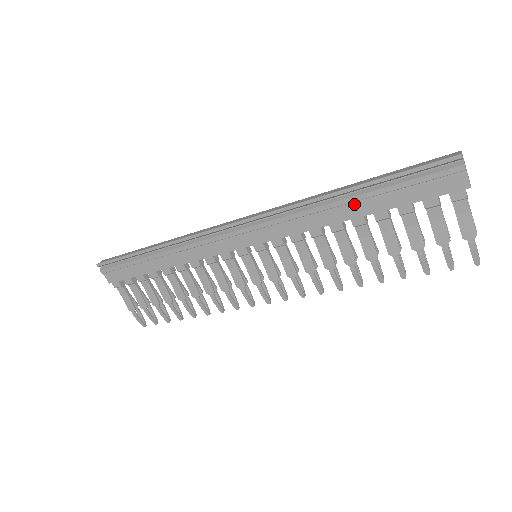
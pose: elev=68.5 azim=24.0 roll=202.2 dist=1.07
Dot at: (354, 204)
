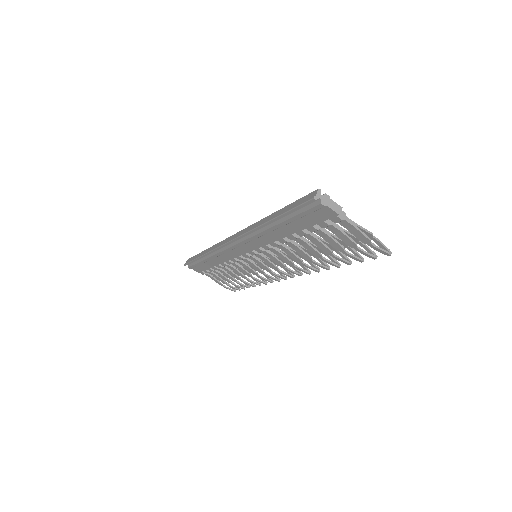
Dot at: (280, 229)
